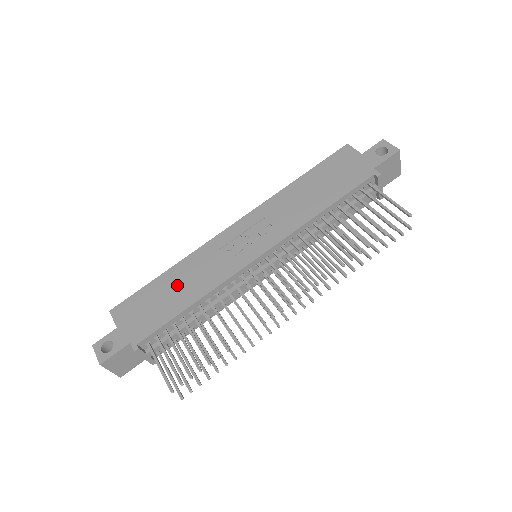
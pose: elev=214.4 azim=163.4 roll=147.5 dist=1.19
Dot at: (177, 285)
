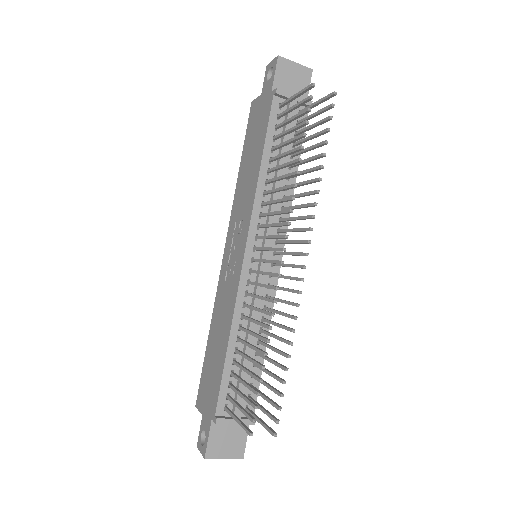
Dot at: (216, 339)
